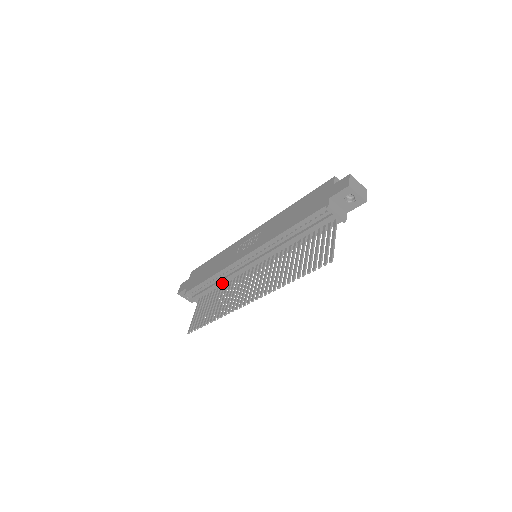
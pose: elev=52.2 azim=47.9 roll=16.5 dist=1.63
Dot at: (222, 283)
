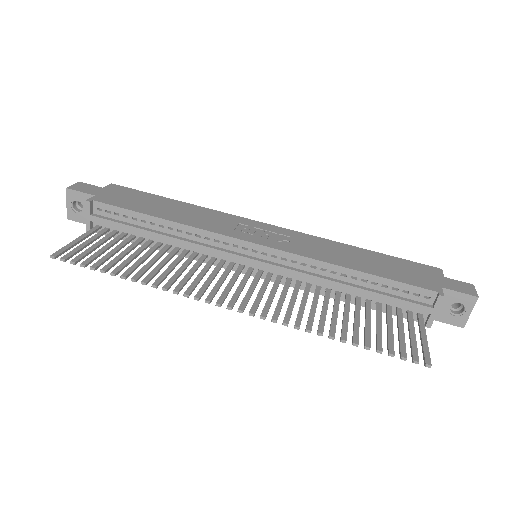
Dot at: (170, 241)
